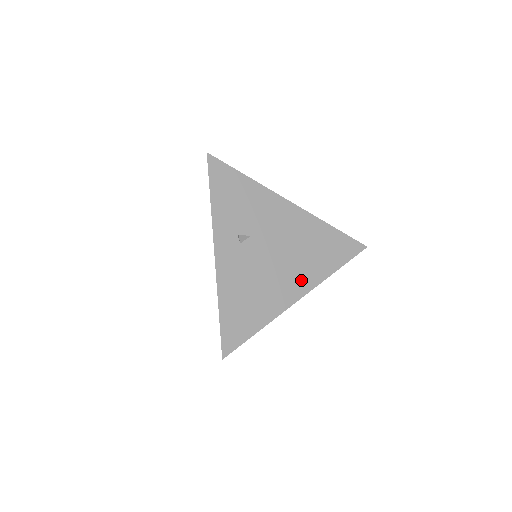
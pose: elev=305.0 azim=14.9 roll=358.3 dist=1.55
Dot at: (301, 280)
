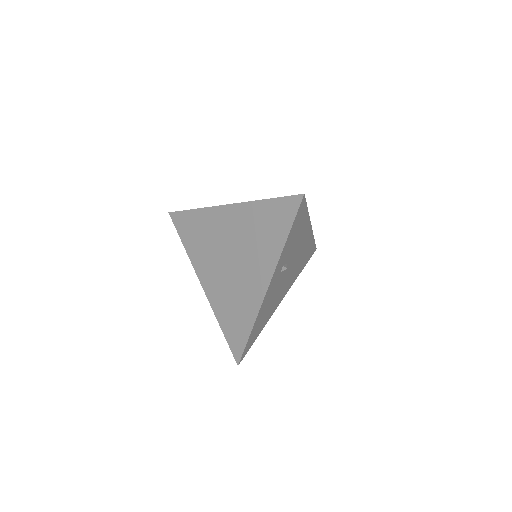
Dot at: (288, 287)
